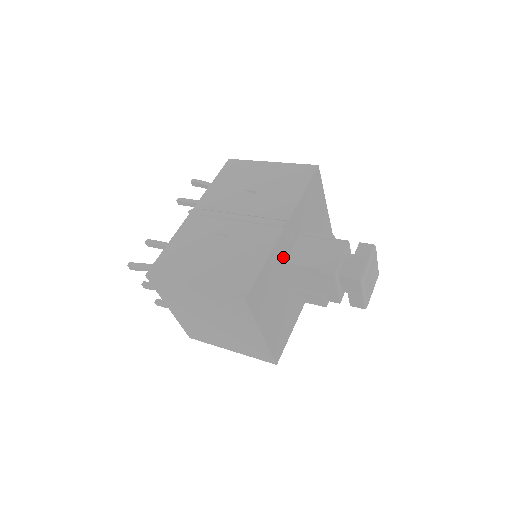
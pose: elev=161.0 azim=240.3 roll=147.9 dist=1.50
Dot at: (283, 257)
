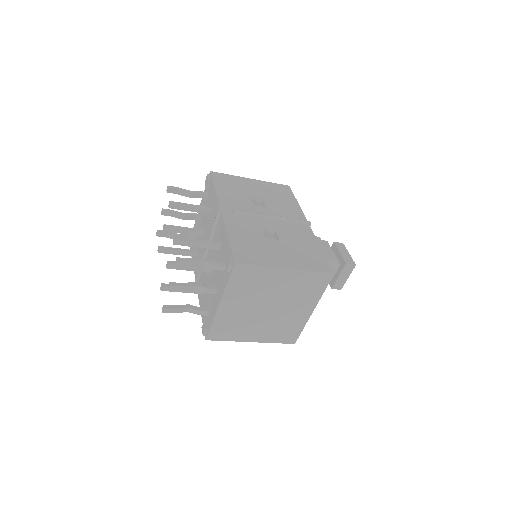
Dot at: occluded
